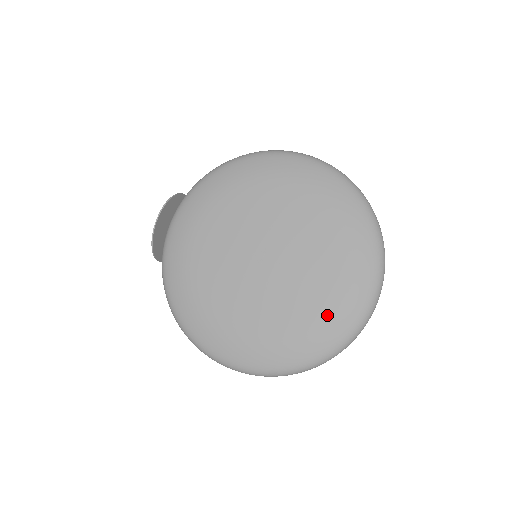
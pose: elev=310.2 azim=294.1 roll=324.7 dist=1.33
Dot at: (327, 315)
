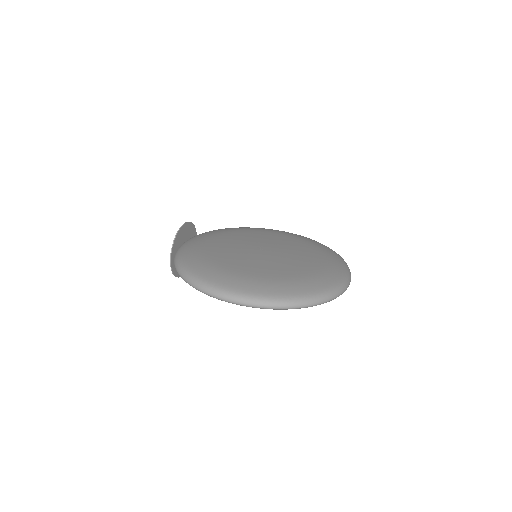
Dot at: (316, 274)
